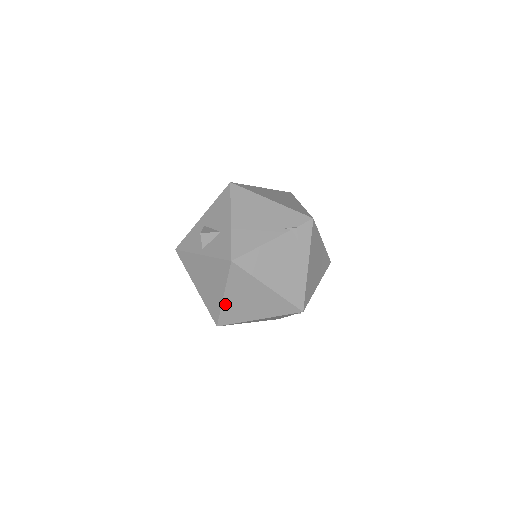
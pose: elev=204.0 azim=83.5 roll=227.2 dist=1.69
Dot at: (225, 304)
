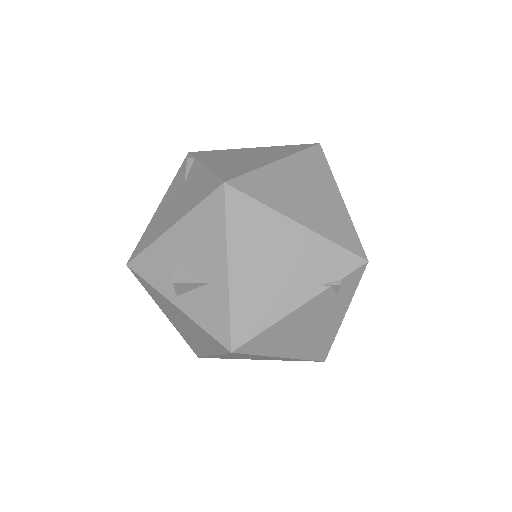
Dot at: (213, 356)
